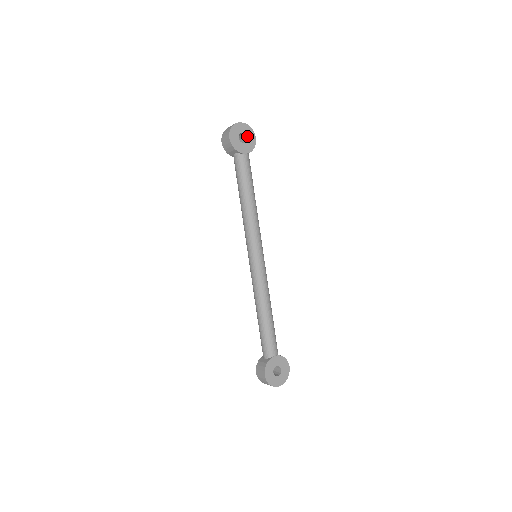
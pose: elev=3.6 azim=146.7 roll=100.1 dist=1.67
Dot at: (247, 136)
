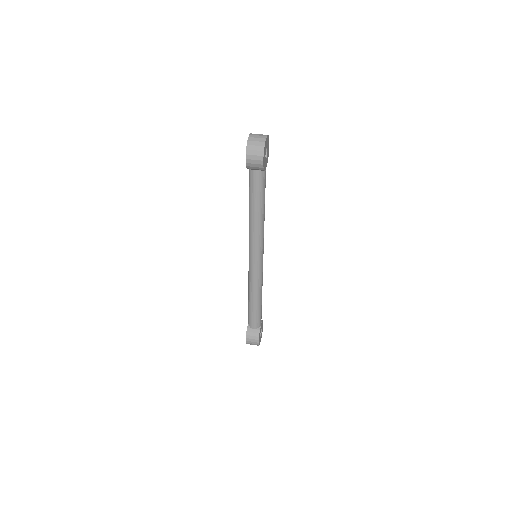
Dot at: (267, 148)
